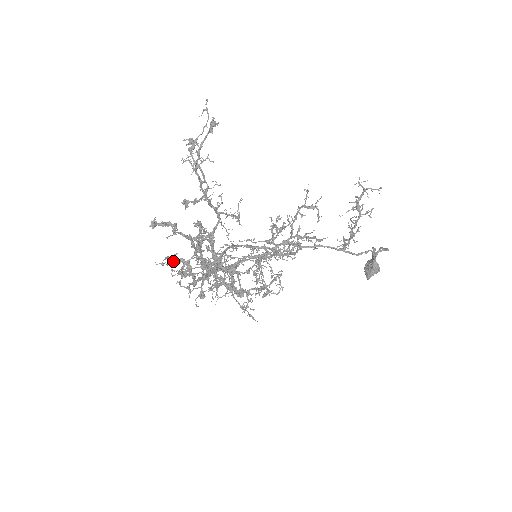
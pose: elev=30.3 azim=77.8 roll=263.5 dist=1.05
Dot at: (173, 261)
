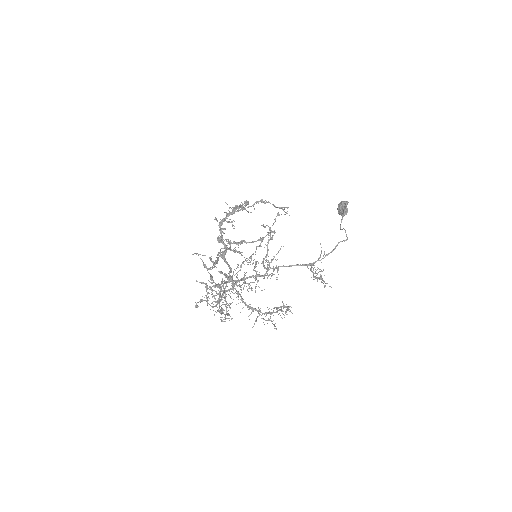
Dot at: occluded
